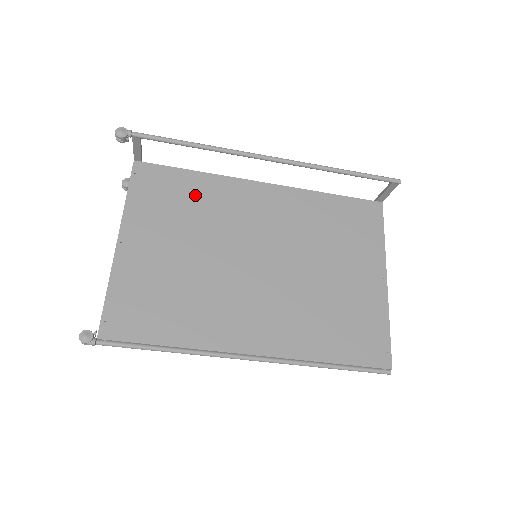
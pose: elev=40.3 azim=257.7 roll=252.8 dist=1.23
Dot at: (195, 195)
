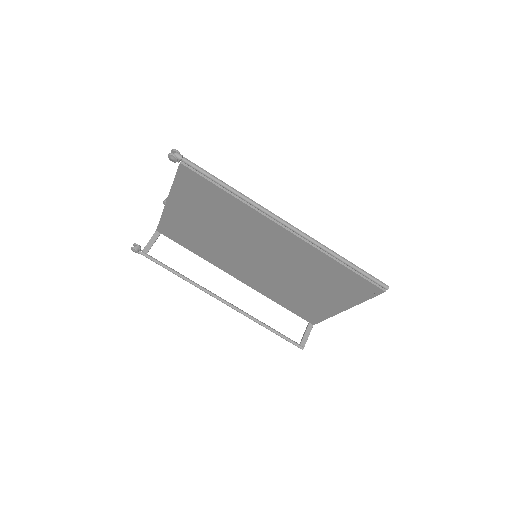
Dot at: occluded
